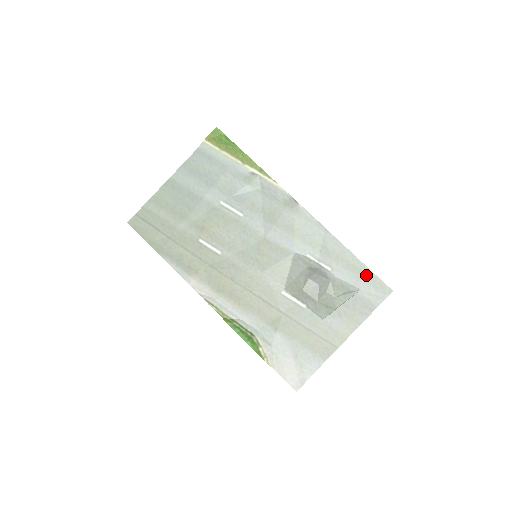
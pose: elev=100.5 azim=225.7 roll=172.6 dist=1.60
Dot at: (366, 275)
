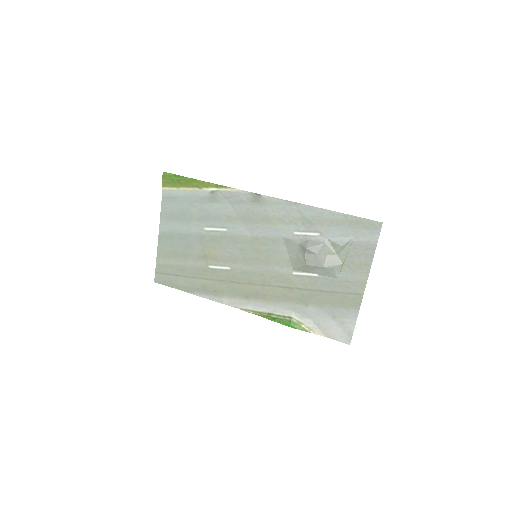
Dot at: (352, 222)
